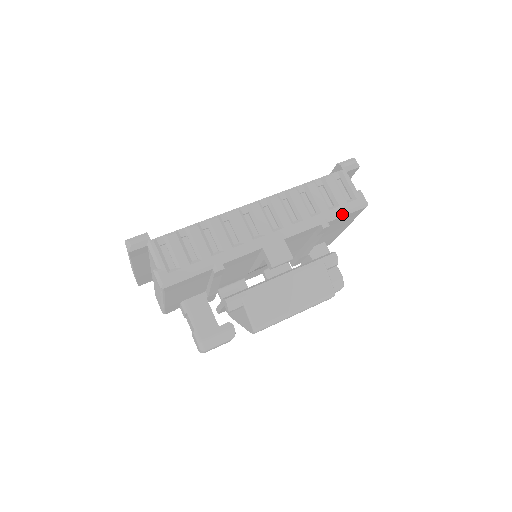
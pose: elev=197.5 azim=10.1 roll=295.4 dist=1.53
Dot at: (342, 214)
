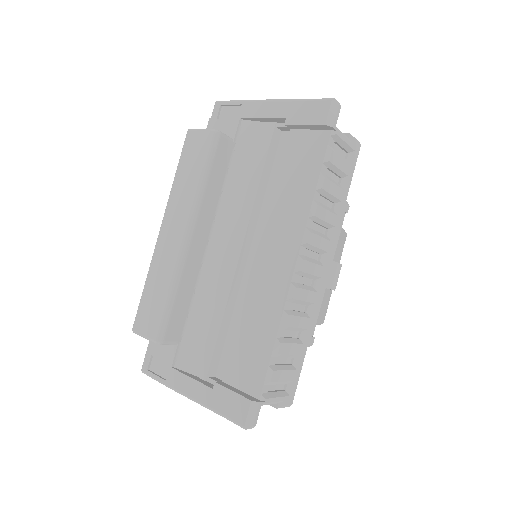
Dot at: (351, 180)
